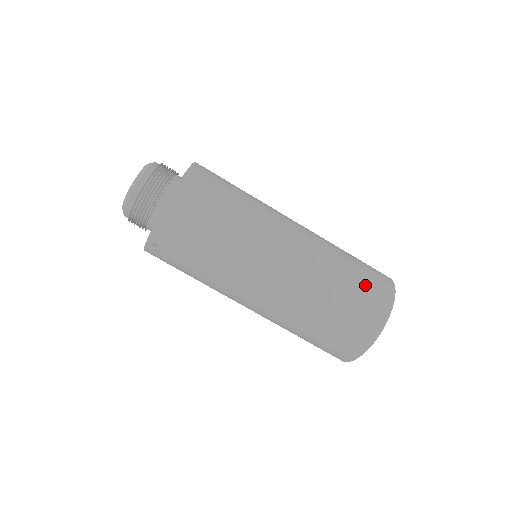
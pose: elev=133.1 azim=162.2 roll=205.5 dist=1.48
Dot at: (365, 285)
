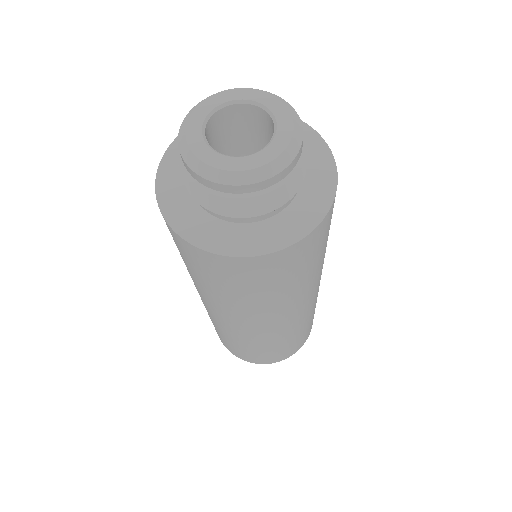
Dot at: (273, 354)
